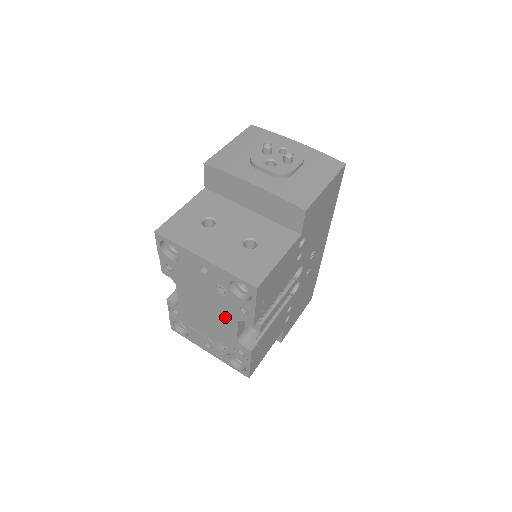
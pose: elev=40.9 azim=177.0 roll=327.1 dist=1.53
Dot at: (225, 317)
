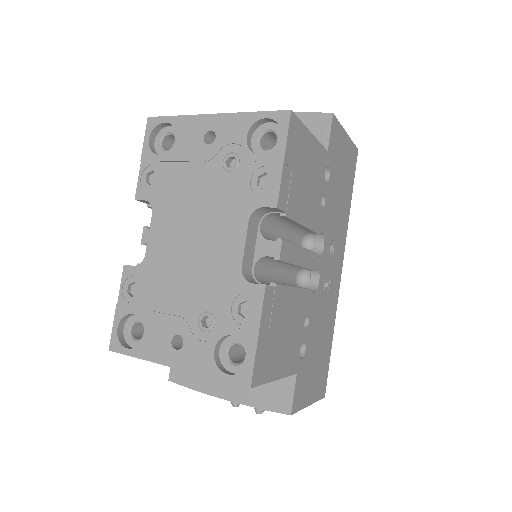
Dot at: (227, 225)
